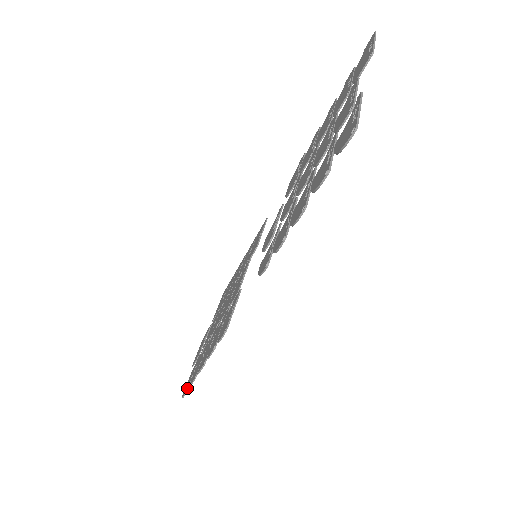
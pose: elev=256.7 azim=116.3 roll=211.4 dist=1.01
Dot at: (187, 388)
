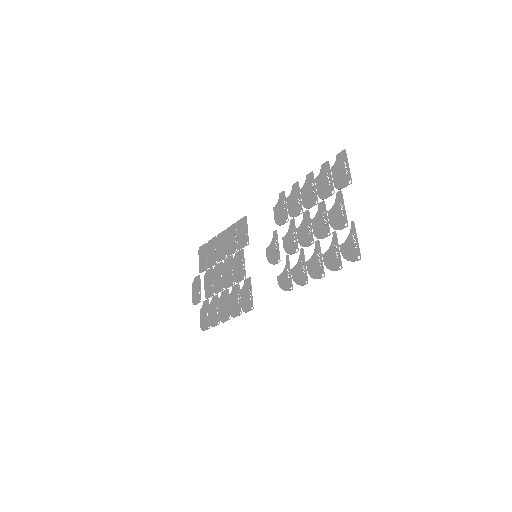
Dot at: (208, 326)
